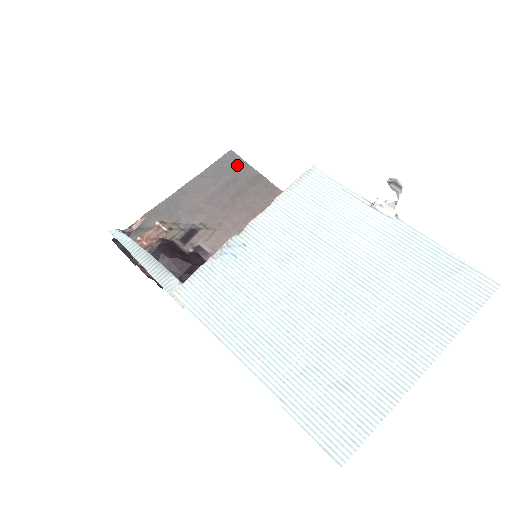
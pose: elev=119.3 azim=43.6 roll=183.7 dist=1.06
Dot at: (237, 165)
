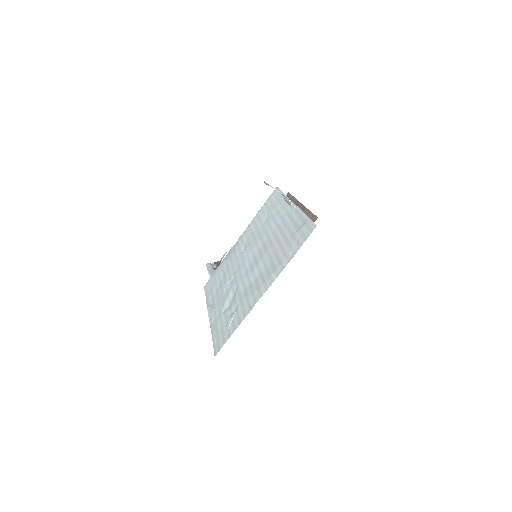
Dot at: occluded
